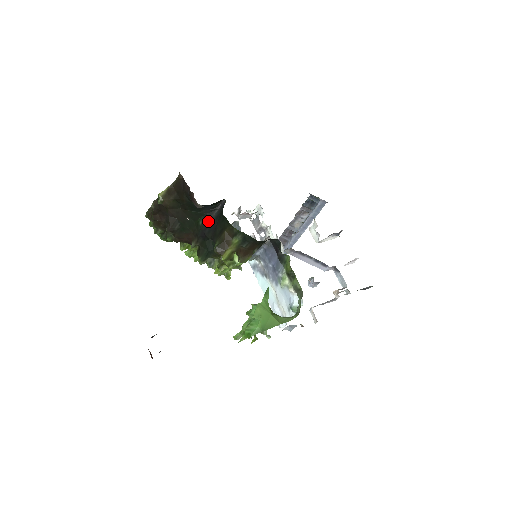
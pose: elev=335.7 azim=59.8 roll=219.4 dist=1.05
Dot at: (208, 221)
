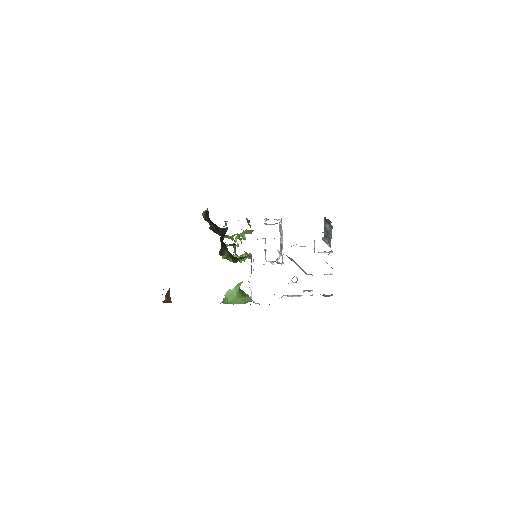
Dot at: (222, 234)
